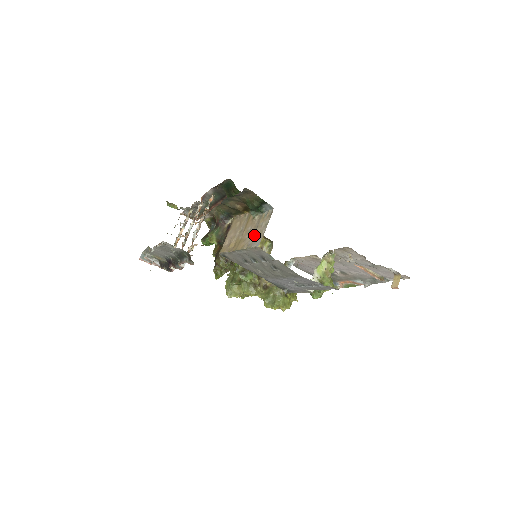
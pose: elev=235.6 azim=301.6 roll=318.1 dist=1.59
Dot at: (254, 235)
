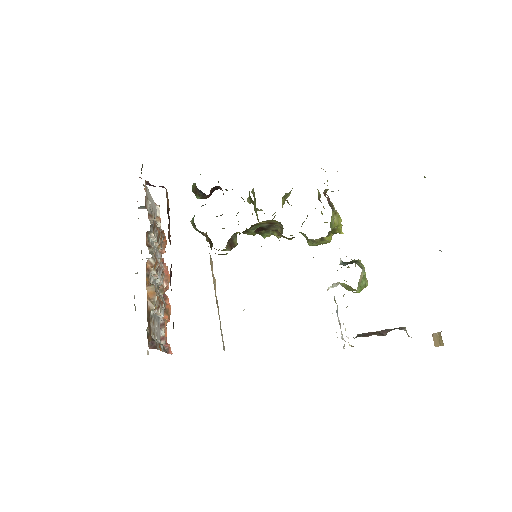
Dot at: occluded
